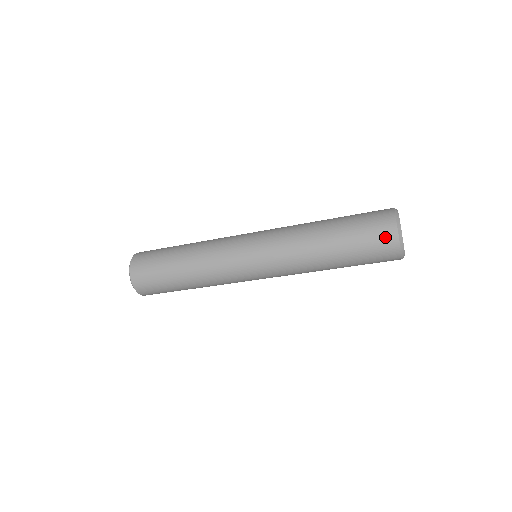
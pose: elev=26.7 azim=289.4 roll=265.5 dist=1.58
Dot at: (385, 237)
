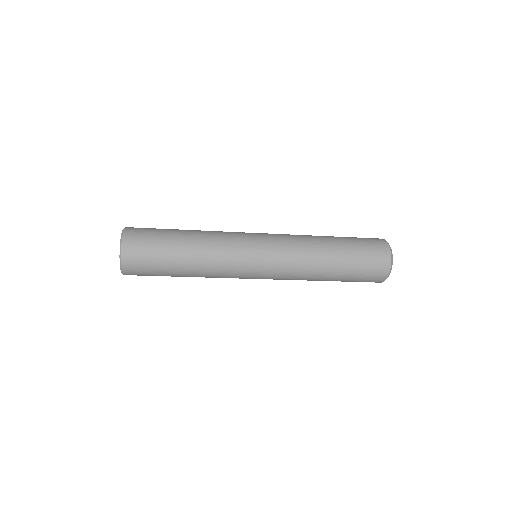
Dot at: (379, 272)
